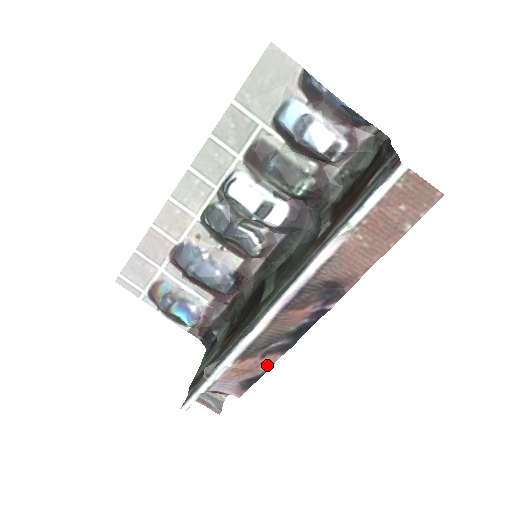
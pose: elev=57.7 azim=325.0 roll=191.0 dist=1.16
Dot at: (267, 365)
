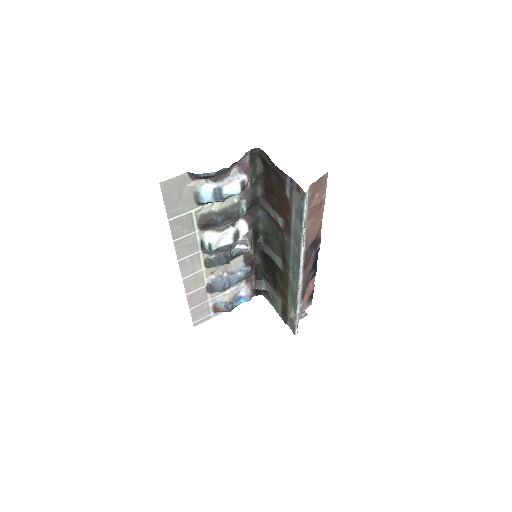
Dot at: (312, 286)
